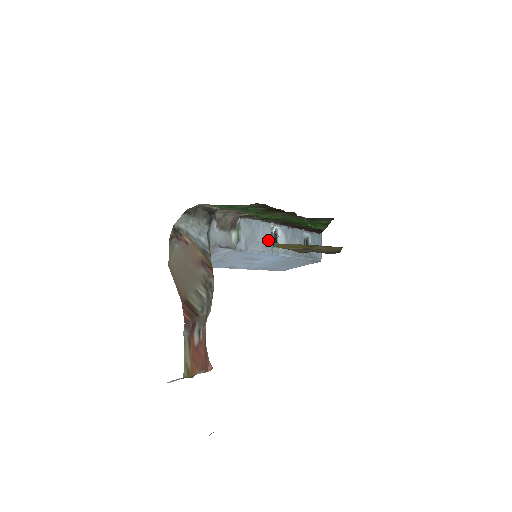
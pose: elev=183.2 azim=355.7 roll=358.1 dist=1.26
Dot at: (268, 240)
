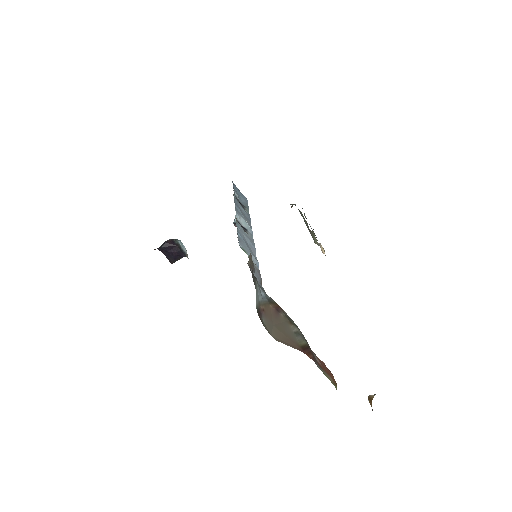
Dot at: (246, 234)
